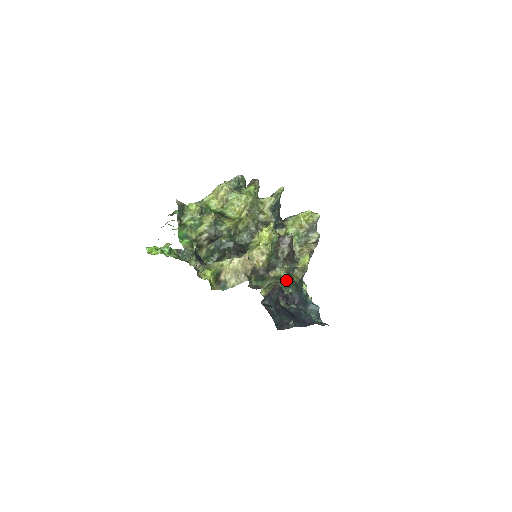
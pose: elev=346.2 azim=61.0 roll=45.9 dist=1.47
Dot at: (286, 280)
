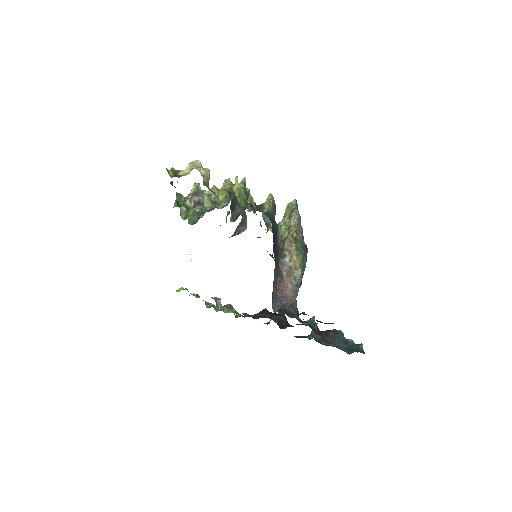
Dot at: (249, 204)
